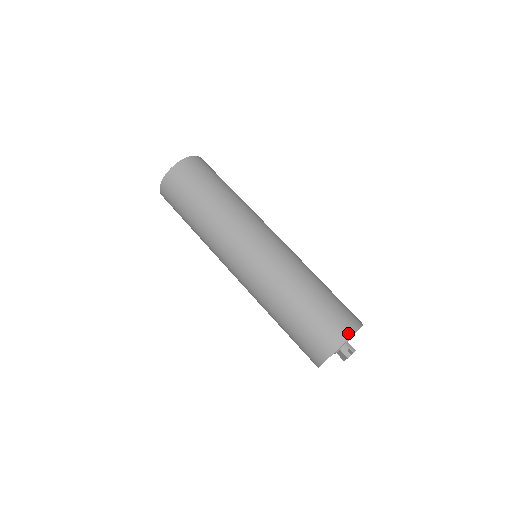
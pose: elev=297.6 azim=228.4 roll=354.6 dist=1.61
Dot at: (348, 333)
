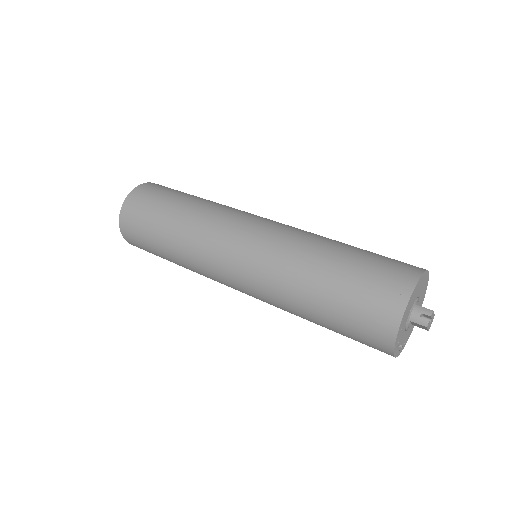
Dot at: (402, 297)
